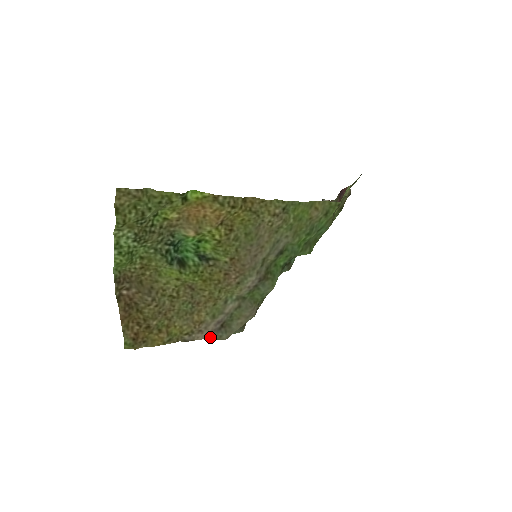
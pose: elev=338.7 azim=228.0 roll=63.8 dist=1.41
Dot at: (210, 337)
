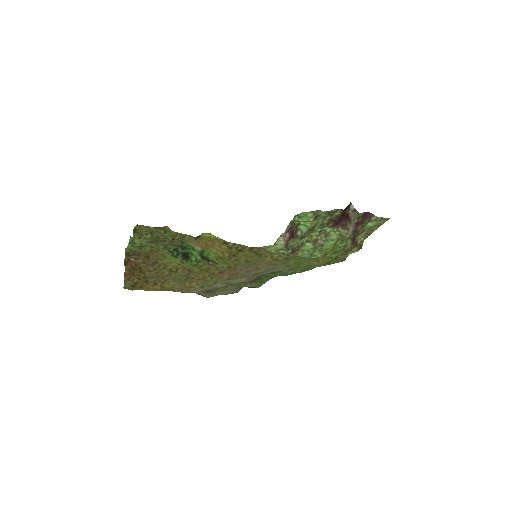
Dot at: (196, 293)
